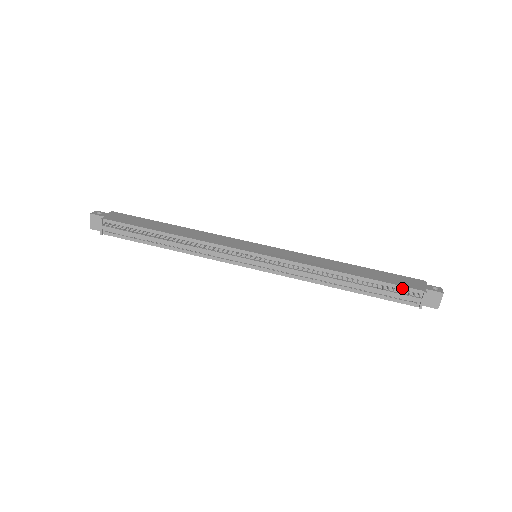
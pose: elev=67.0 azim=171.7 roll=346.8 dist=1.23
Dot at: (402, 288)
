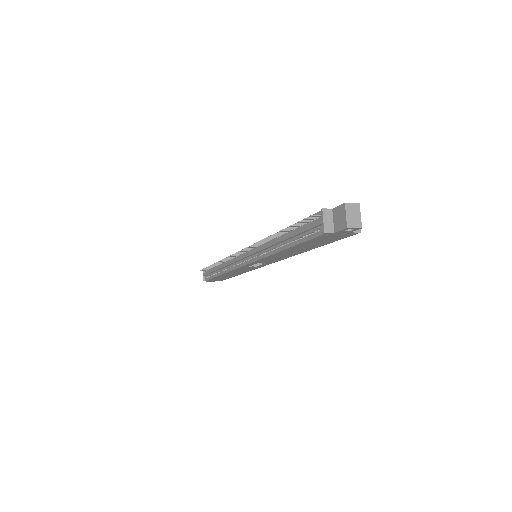
Dot at: occluded
